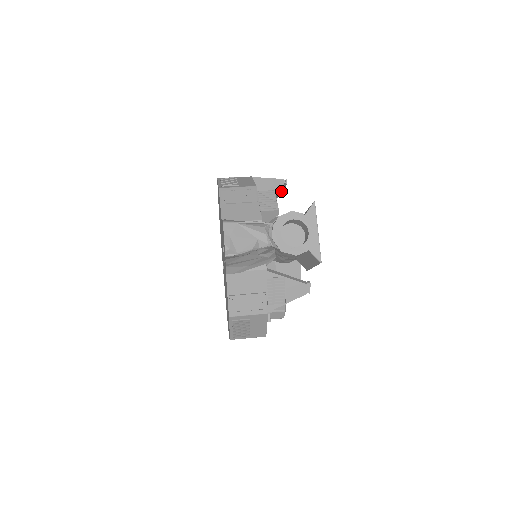
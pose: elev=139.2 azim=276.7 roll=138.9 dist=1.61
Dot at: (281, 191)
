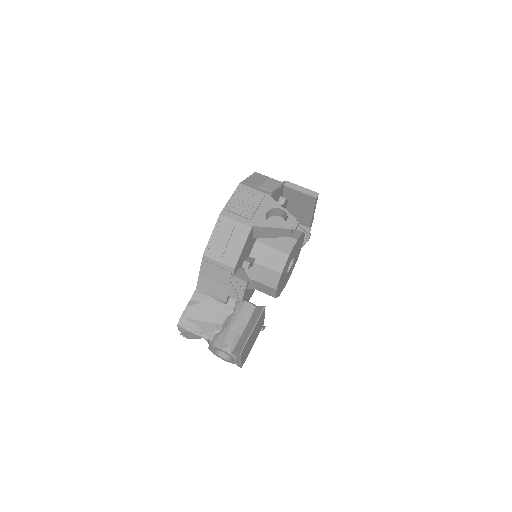
Dot at: (286, 236)
